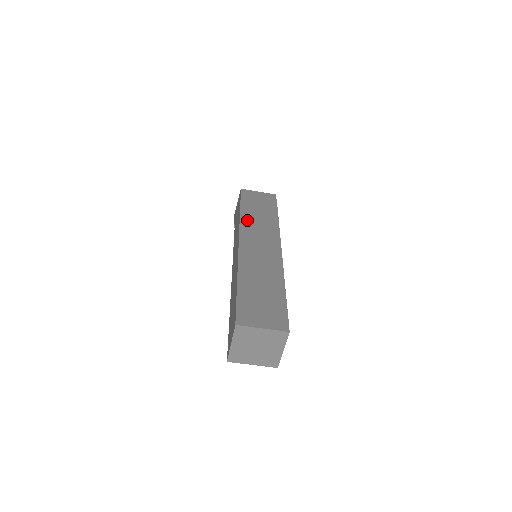
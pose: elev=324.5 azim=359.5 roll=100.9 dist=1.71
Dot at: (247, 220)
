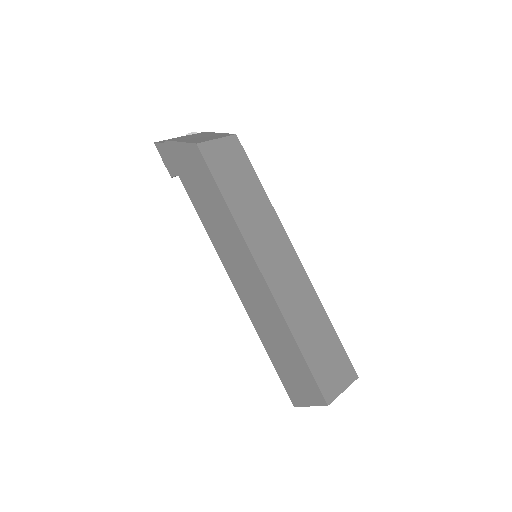
Dot at: (244, 221)
